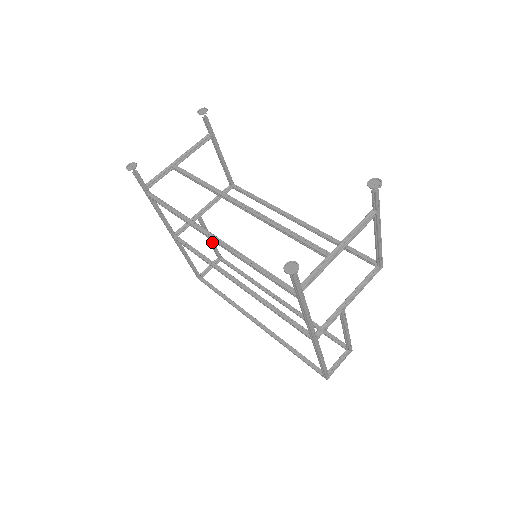
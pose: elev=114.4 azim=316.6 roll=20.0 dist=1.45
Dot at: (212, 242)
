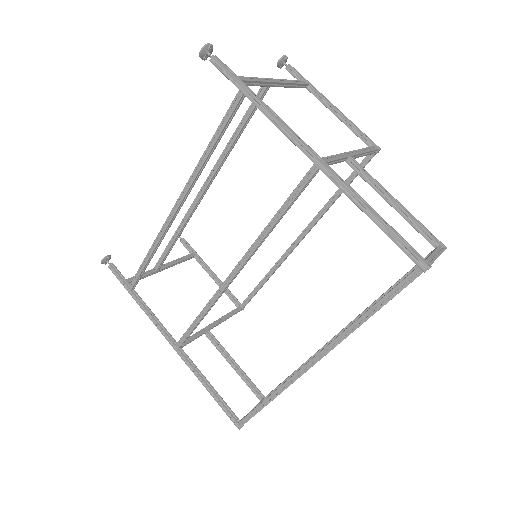
Dot at: (240, 371)
